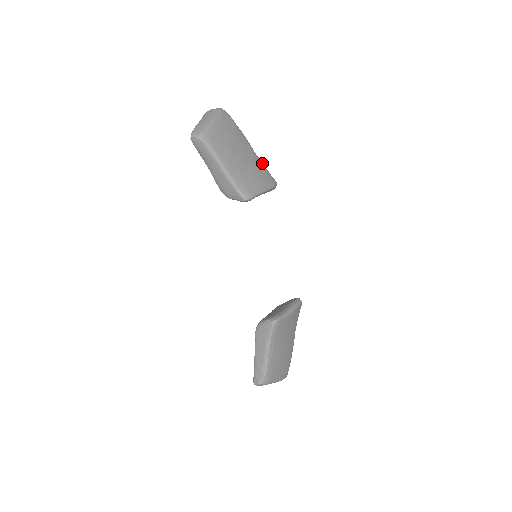
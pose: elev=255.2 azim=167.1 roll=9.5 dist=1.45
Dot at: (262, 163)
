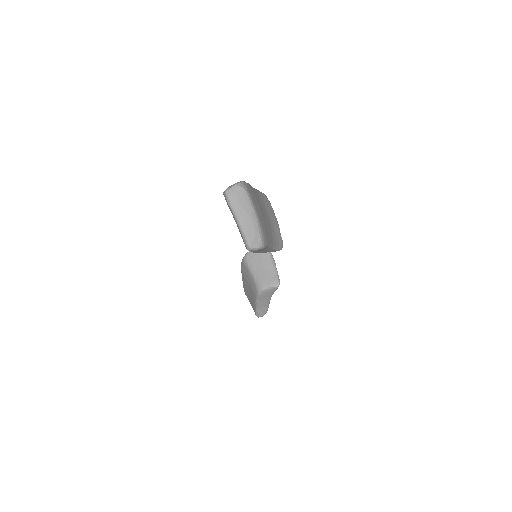
Dot at: (257, 190)
